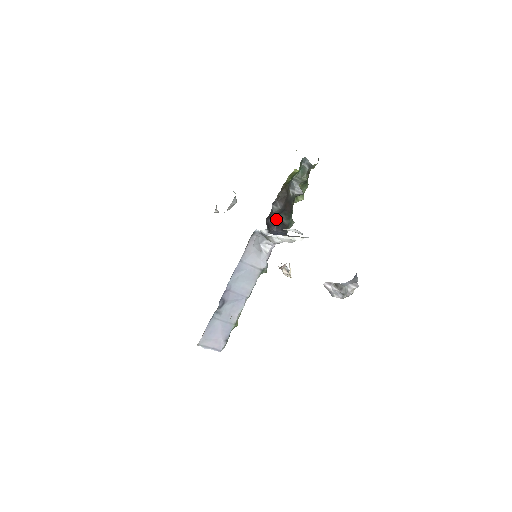
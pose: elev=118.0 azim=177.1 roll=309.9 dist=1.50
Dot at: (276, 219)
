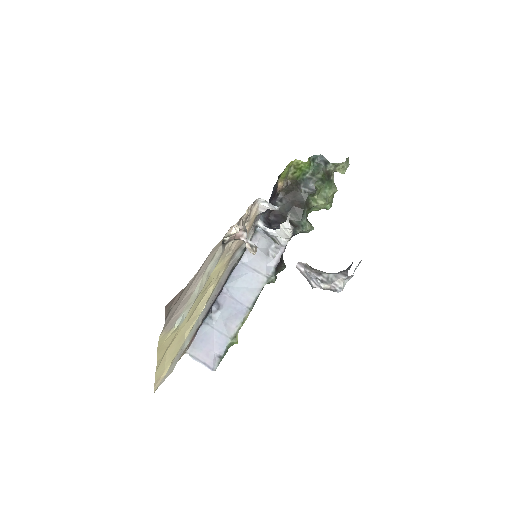
Dot at: (282, 217)
